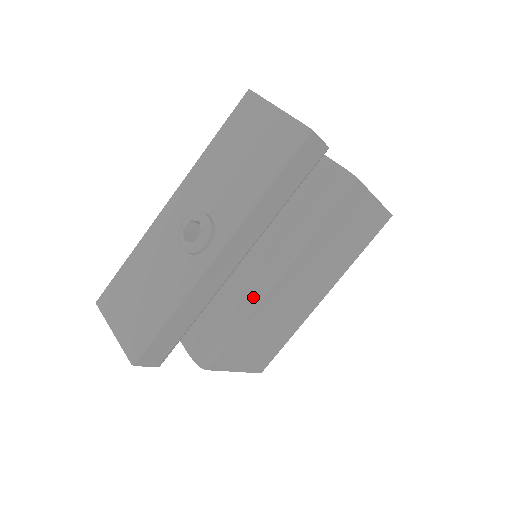
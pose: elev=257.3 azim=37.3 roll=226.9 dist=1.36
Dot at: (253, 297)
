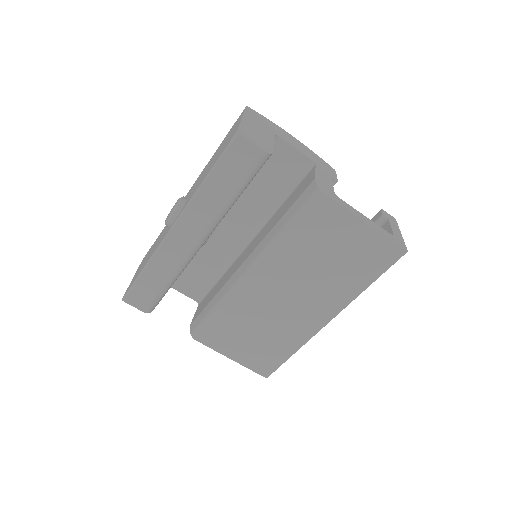
Dot at: (231, 286)
